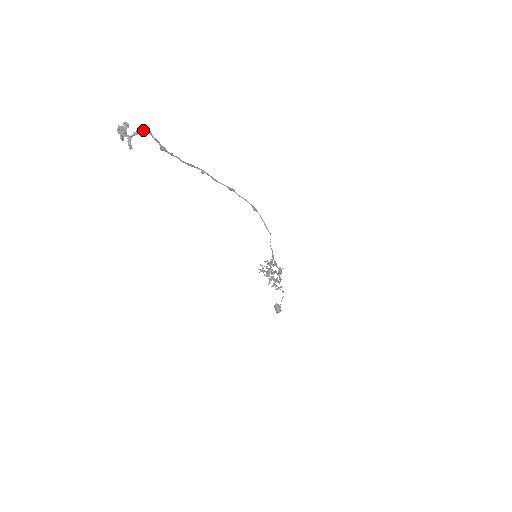
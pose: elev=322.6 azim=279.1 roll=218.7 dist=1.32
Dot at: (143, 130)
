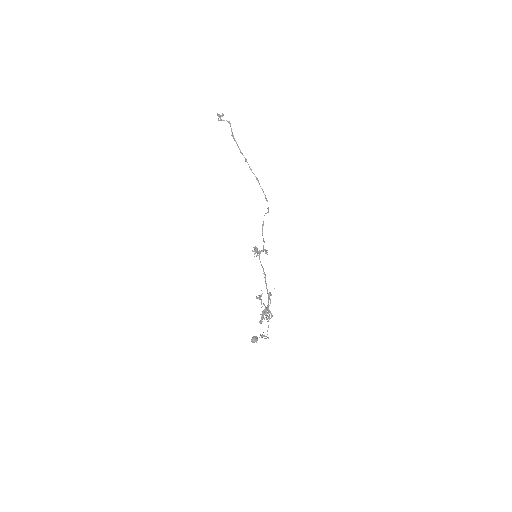
Dot at: (228, 122)
